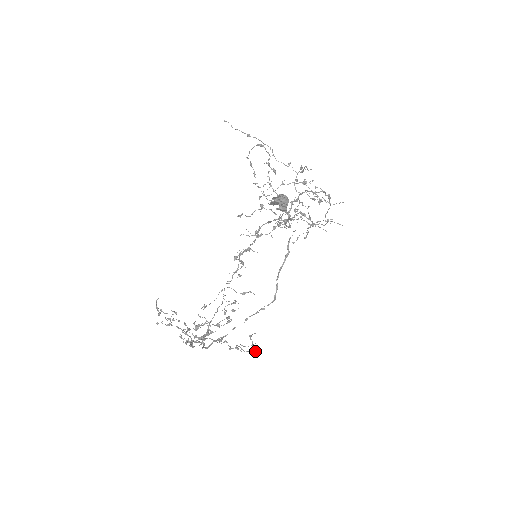
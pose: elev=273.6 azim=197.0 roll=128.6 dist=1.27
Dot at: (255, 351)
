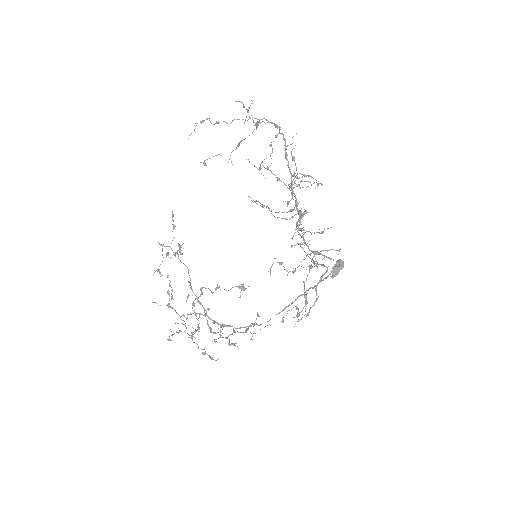
Dot at: (242, 288)
